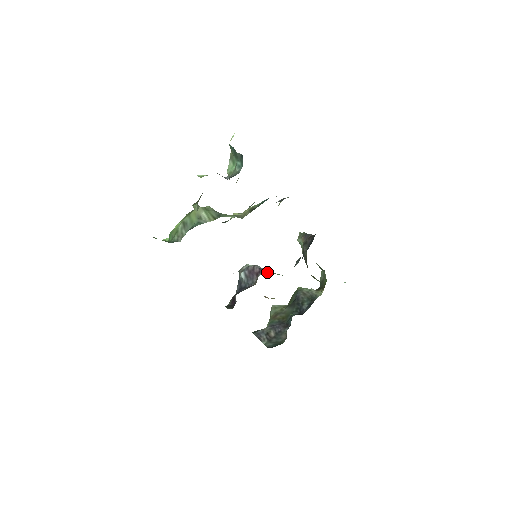
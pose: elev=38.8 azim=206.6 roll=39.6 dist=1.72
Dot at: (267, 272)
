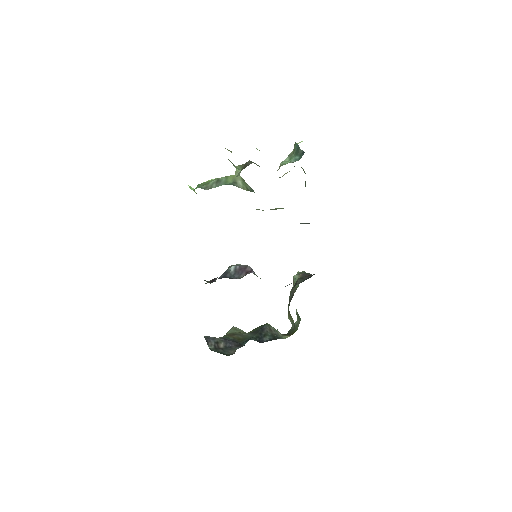
Dot at: occluded
